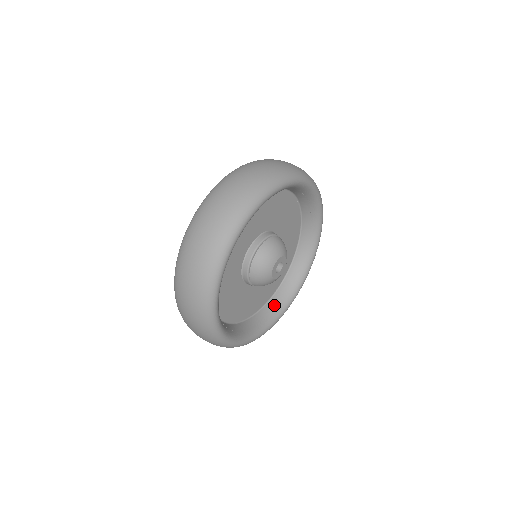
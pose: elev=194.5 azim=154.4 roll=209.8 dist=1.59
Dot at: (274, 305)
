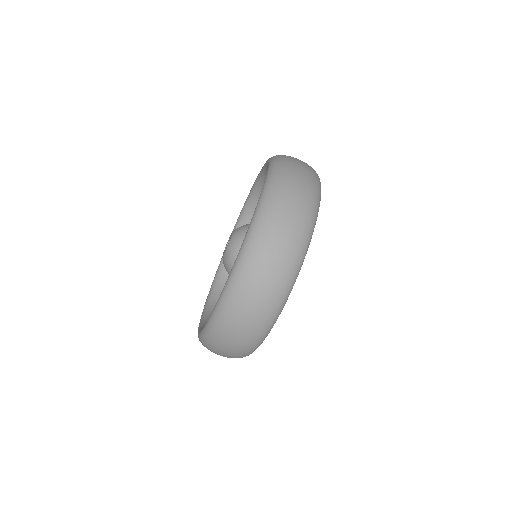
Dot at: occluded
